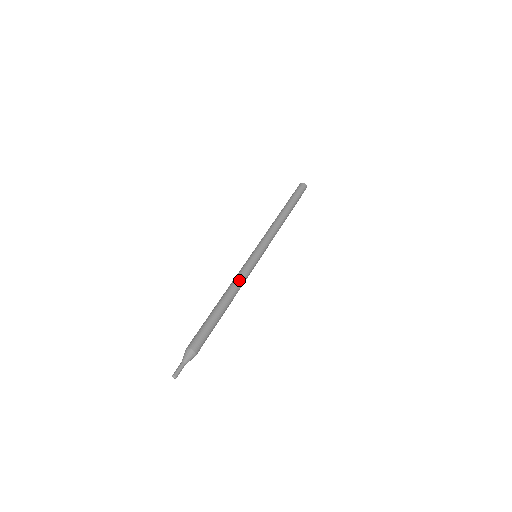
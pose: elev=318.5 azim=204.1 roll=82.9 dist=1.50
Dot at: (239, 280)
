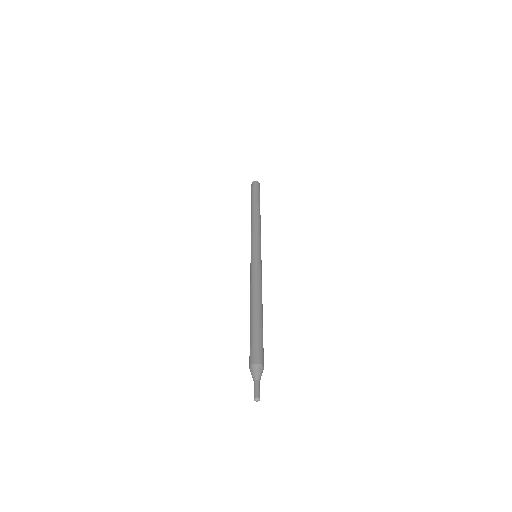
Dot at: (252, 282)
